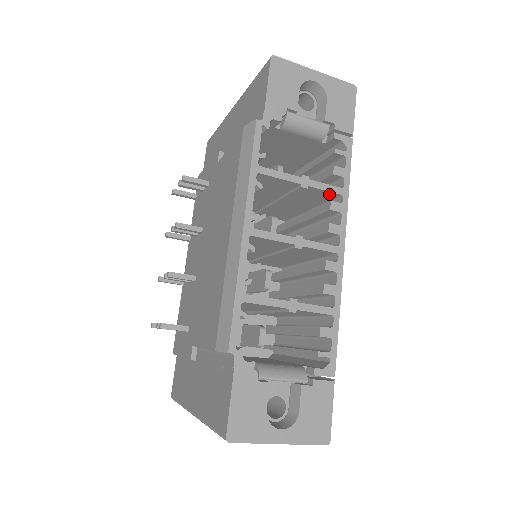
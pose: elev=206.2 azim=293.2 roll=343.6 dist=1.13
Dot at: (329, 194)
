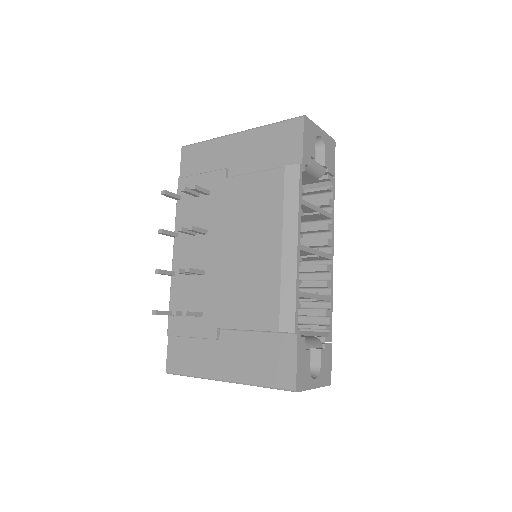
Dot at: (324, 218)
